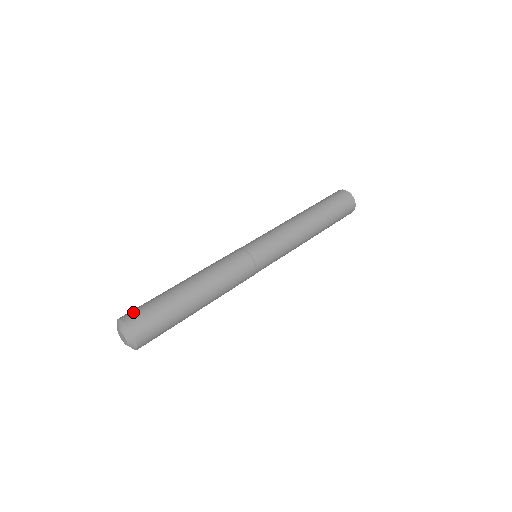
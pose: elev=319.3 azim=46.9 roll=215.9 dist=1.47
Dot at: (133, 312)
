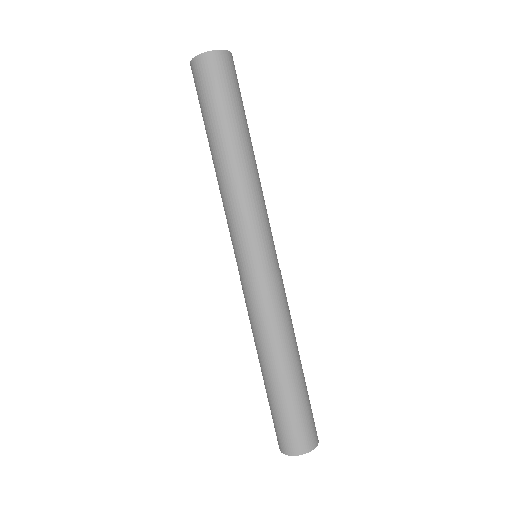
Dot at: (303, 438)
